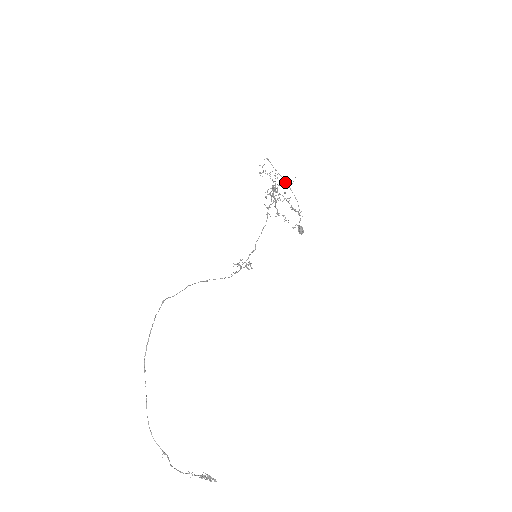
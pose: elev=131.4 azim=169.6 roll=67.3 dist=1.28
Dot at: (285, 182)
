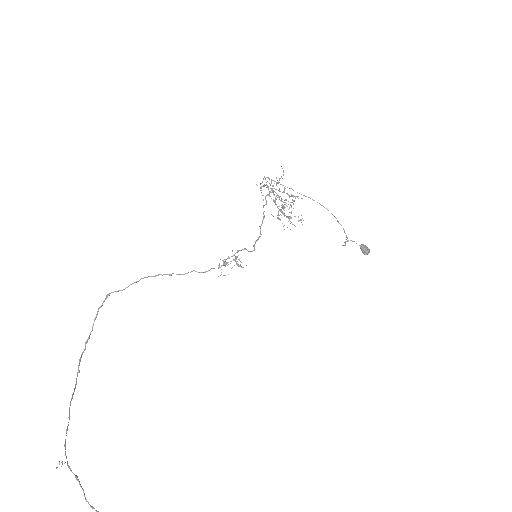
Dot at: (276, 178)
